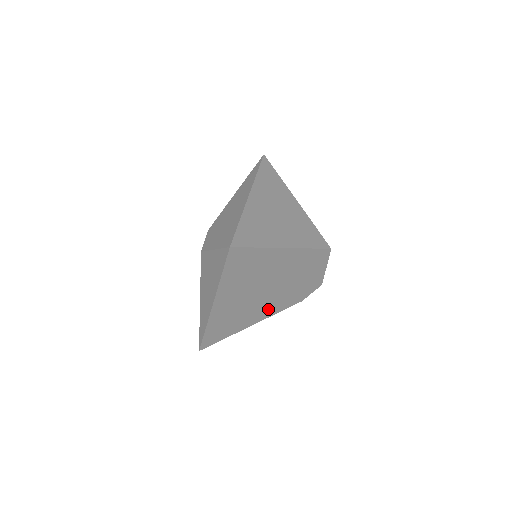
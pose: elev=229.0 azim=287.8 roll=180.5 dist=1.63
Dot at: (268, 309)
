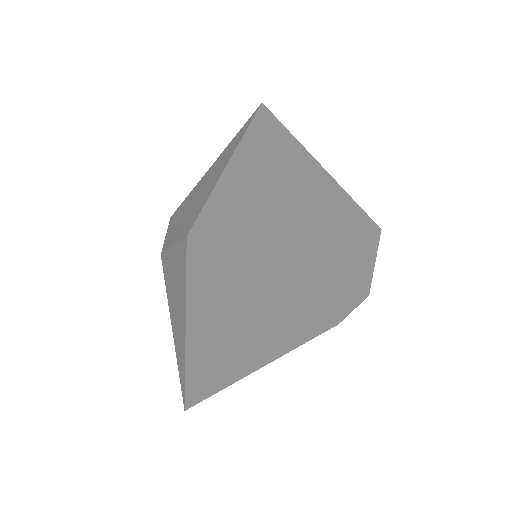
Dot at: (283, 341)
